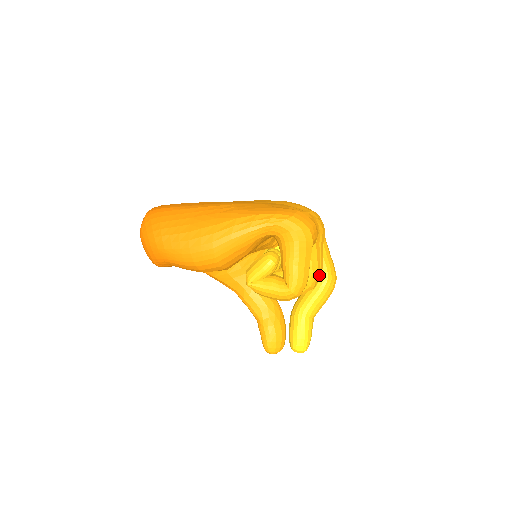
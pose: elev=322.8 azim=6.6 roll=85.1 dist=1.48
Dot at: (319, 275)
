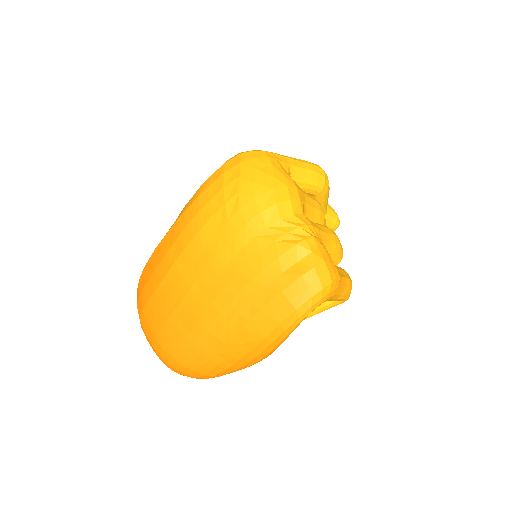
Dot at: (324, 214)
